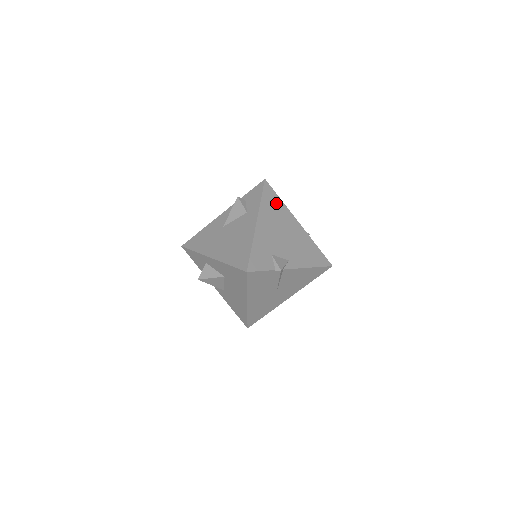
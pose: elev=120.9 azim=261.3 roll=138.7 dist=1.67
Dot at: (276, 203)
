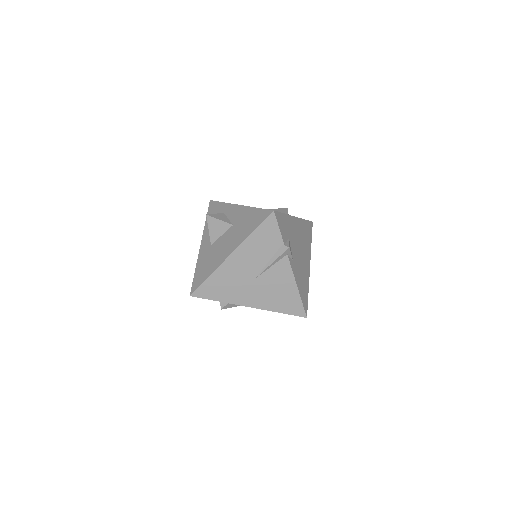
Dot at: (309, 237)
